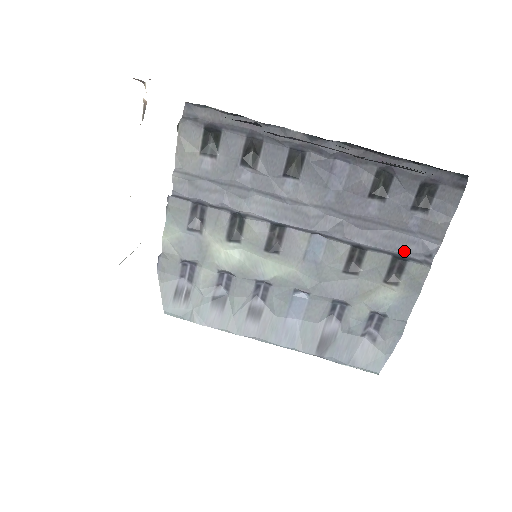
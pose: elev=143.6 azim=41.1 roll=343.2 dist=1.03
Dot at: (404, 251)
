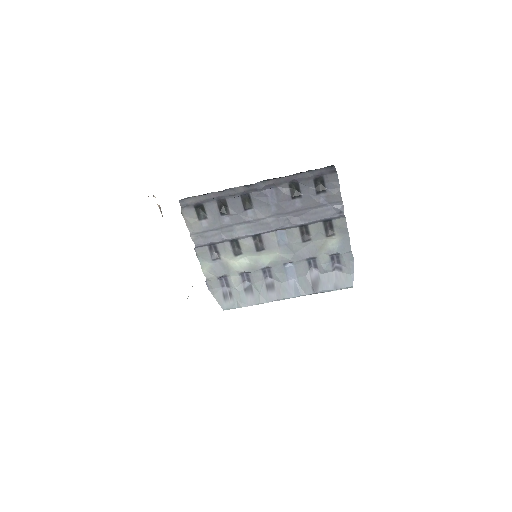
Dot at: (326, 216)
